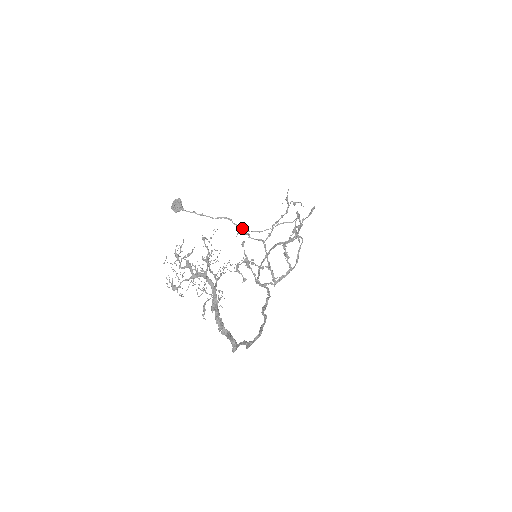
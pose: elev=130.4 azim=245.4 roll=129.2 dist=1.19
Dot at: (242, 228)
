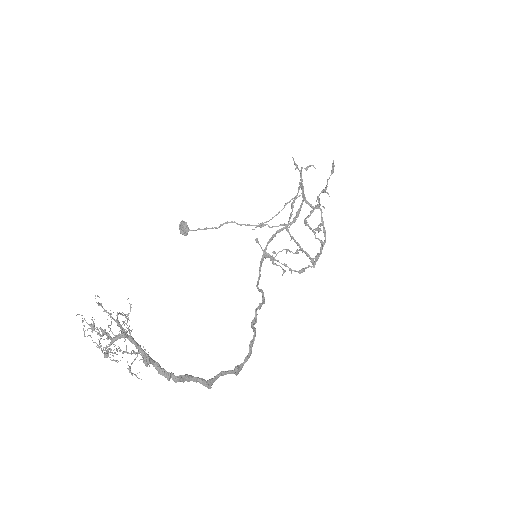
Dot at: (248, 225)
